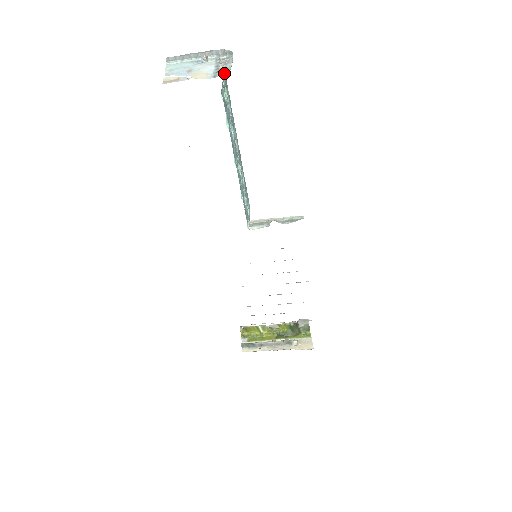
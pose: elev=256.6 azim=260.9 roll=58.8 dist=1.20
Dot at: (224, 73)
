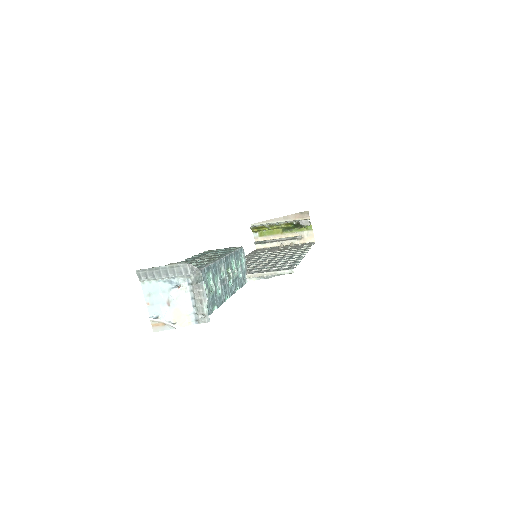
Dot at: (205, 322)
